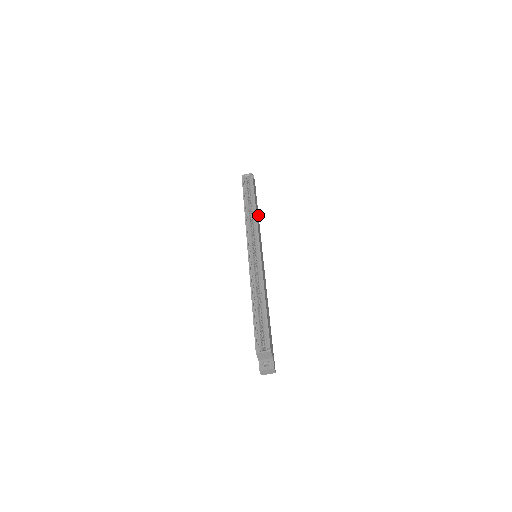
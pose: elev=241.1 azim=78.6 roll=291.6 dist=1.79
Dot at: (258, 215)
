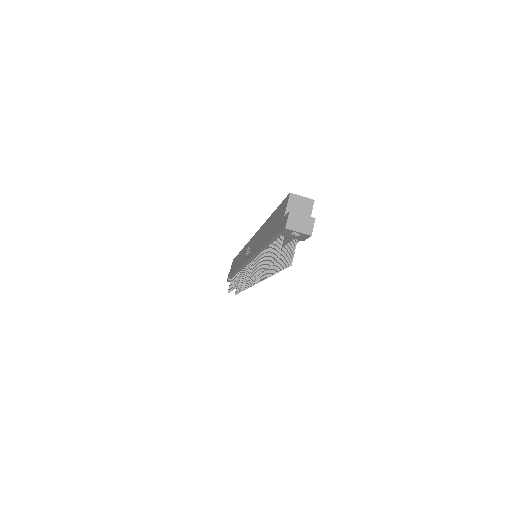
Dot at: occluded
